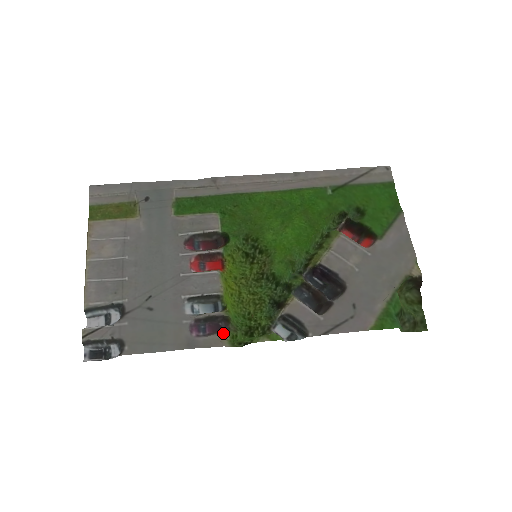
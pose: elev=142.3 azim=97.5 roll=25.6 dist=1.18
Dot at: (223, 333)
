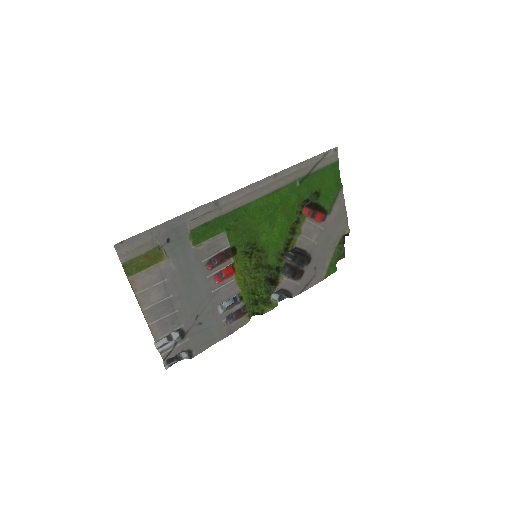
Dot at: (245, 315)
